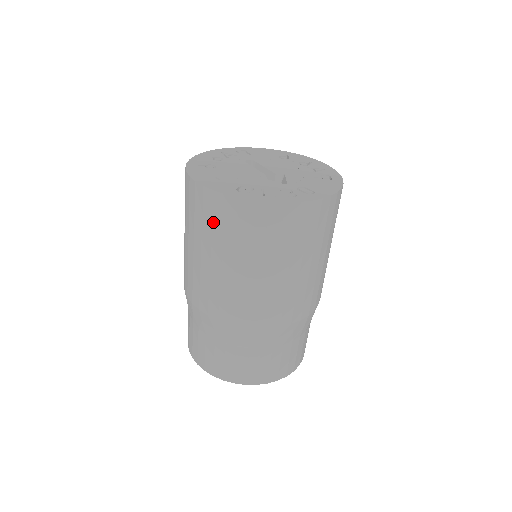
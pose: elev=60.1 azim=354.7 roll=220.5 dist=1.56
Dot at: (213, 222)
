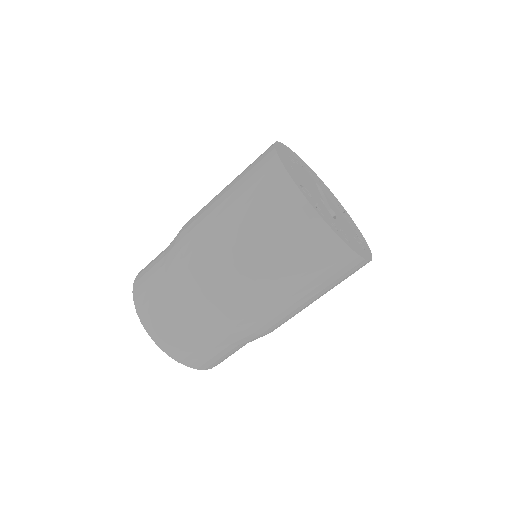
Dot at: (262, 191)
